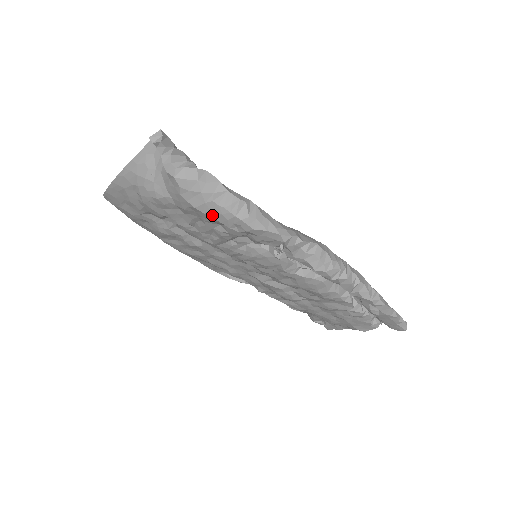
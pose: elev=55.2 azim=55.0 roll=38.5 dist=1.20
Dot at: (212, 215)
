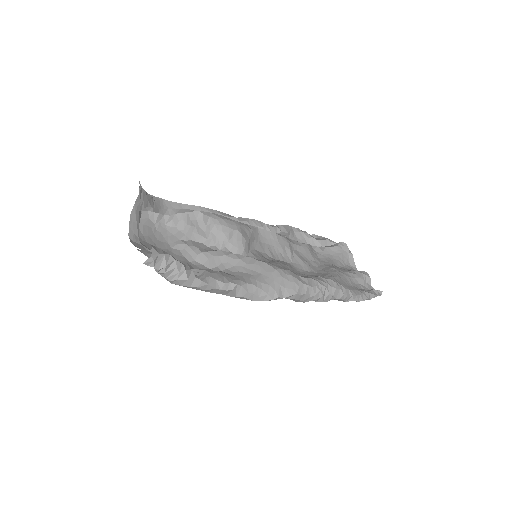
Dot at: occluded
